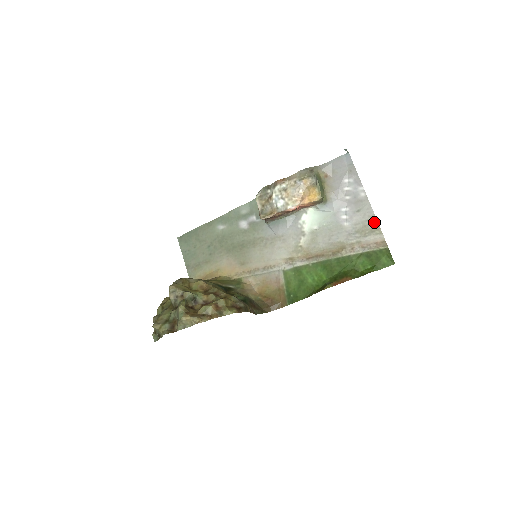
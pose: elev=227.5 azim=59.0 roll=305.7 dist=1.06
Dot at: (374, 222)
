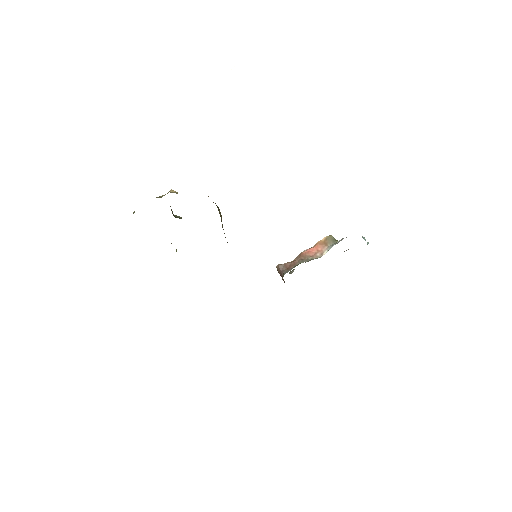
Dot at: occluded
